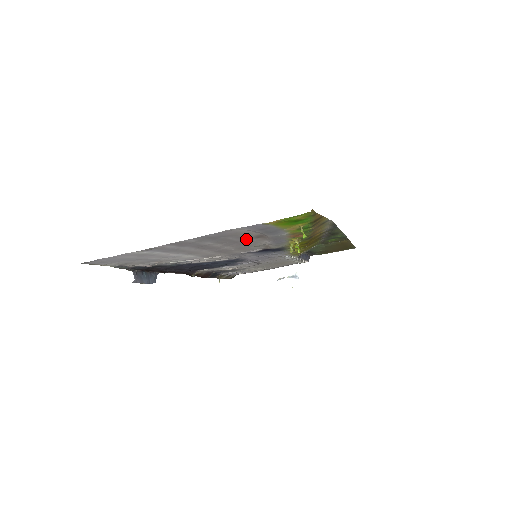
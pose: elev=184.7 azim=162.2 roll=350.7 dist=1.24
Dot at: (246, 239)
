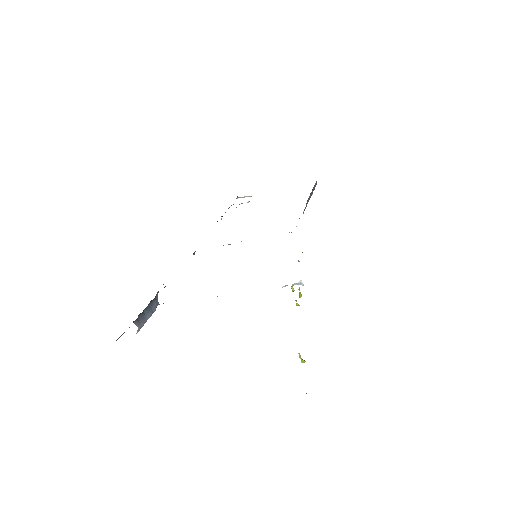
Dot at: occluded
